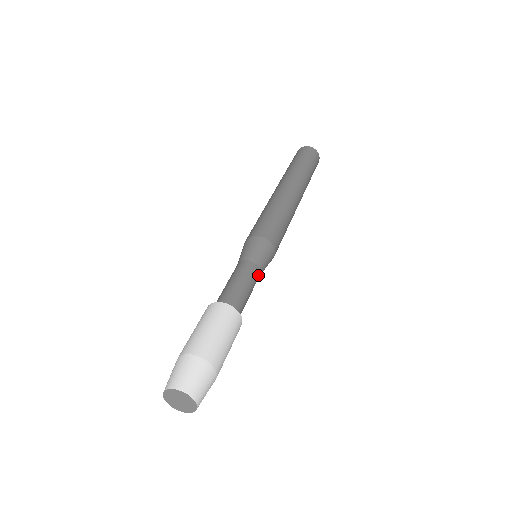
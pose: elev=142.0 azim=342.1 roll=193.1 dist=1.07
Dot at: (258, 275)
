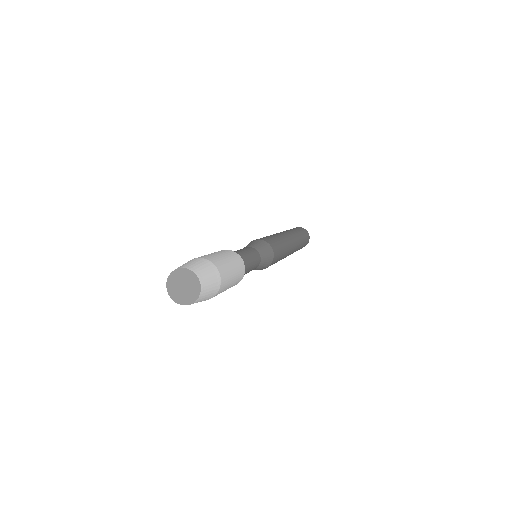
Dot at: (252, 250)
